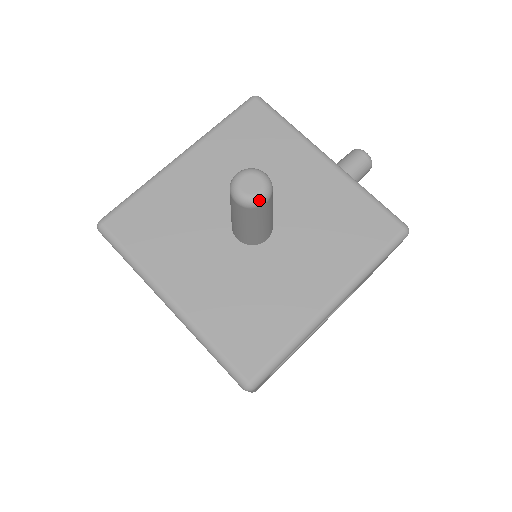
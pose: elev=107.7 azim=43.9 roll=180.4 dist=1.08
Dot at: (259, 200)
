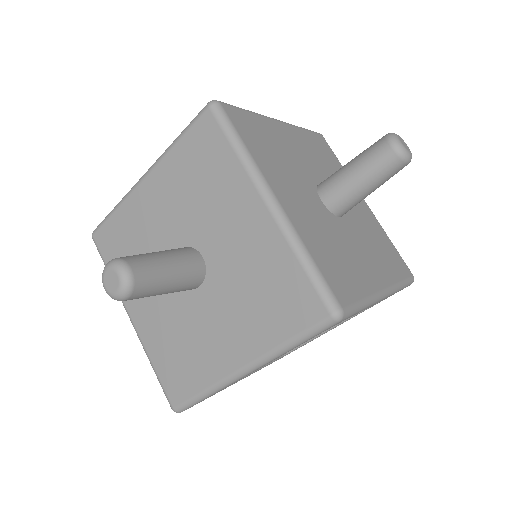
Dot at: (118, 298)
